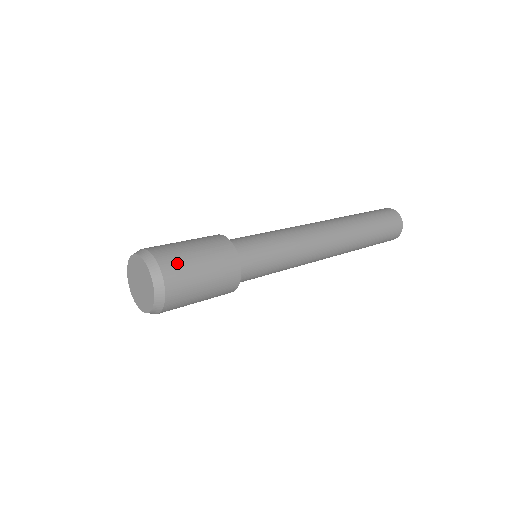
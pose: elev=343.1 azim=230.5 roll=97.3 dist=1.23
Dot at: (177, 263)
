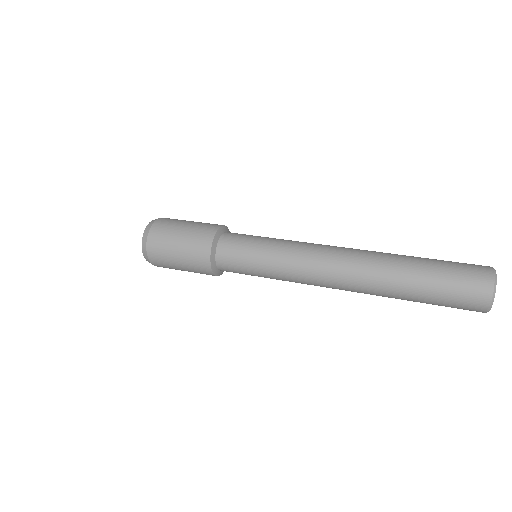
Dot at: (165, 226)
